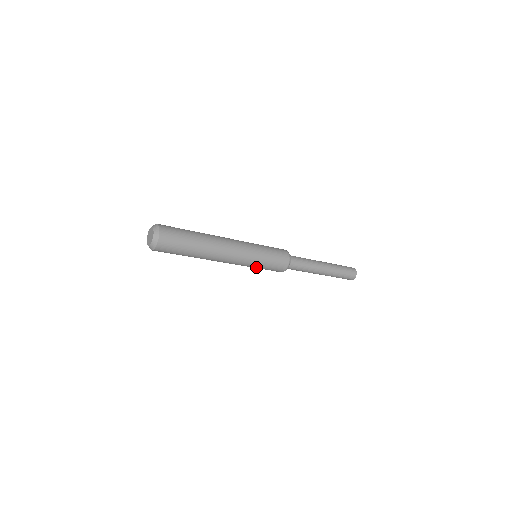
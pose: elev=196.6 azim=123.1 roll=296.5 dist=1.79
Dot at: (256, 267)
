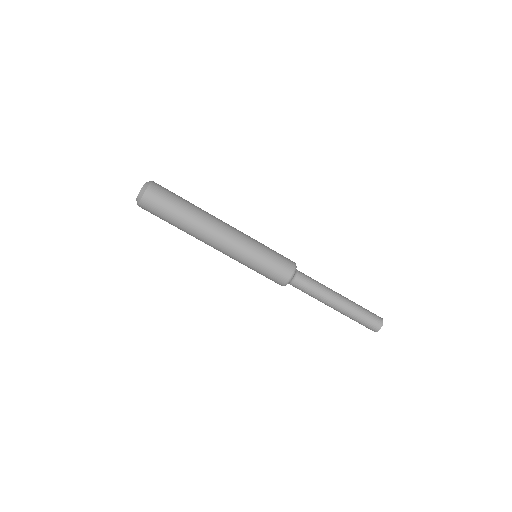
Dot at: (257, 260)
